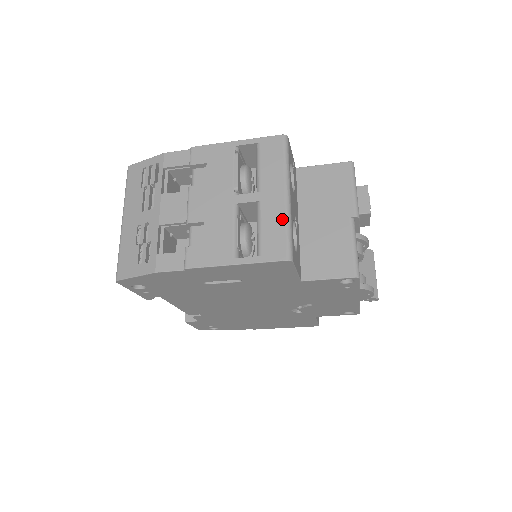
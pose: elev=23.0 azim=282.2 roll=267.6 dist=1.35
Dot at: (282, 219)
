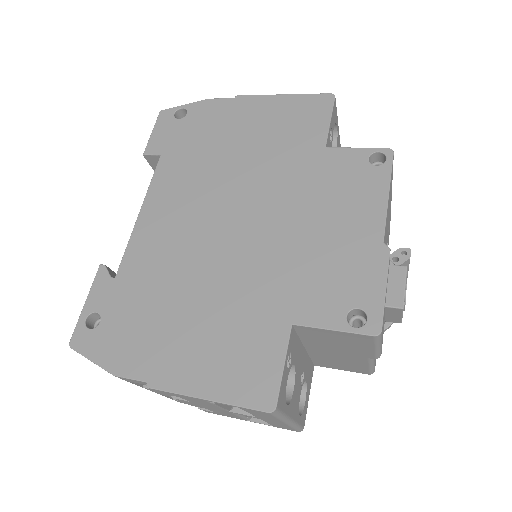
Dot at: occluded
